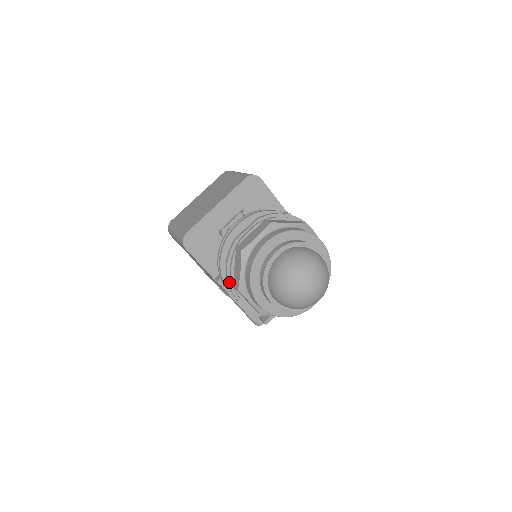
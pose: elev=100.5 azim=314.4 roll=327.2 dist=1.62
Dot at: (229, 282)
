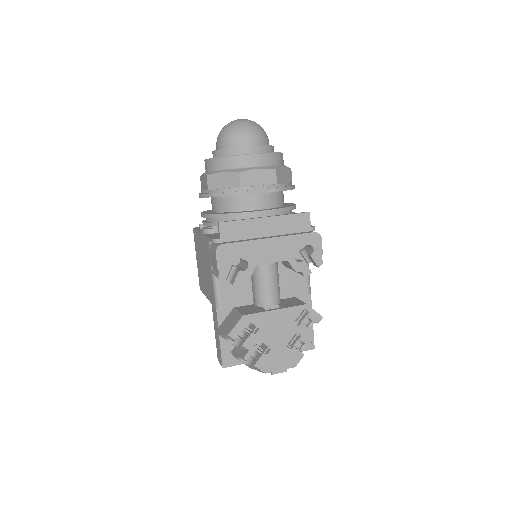
Dot at: occluded
